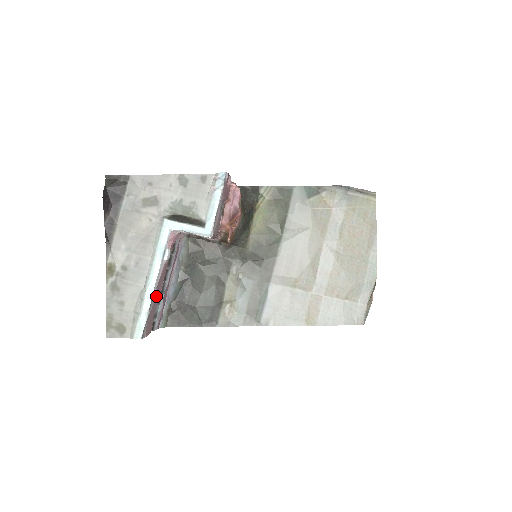
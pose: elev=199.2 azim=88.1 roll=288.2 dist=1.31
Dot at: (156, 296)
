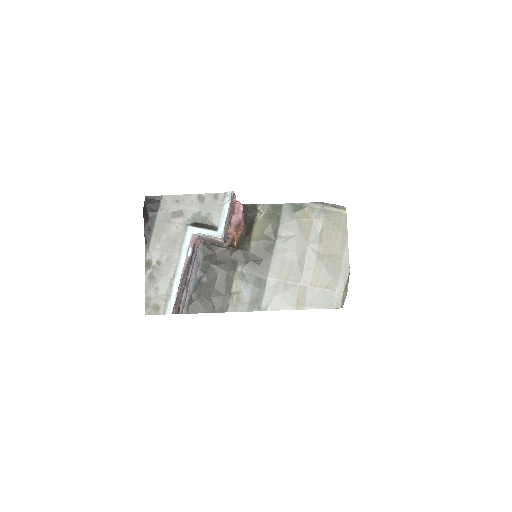
Dot at: (182, 284)
